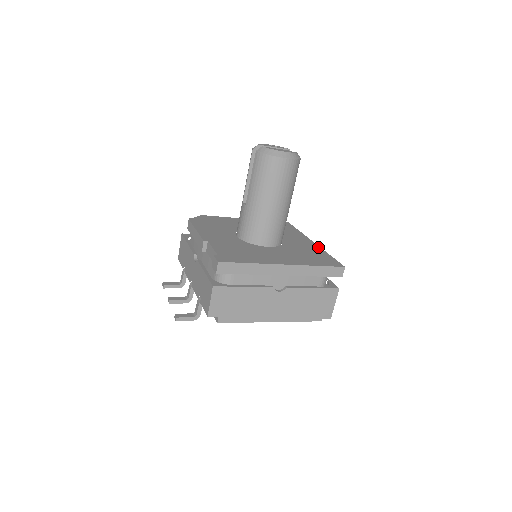
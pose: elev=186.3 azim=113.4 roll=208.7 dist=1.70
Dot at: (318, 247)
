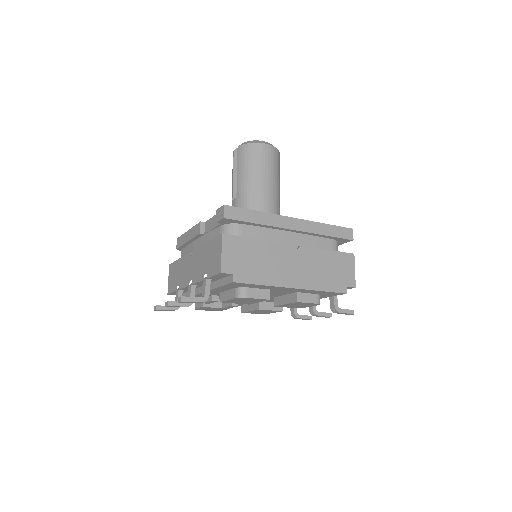
Dot at: occluded
